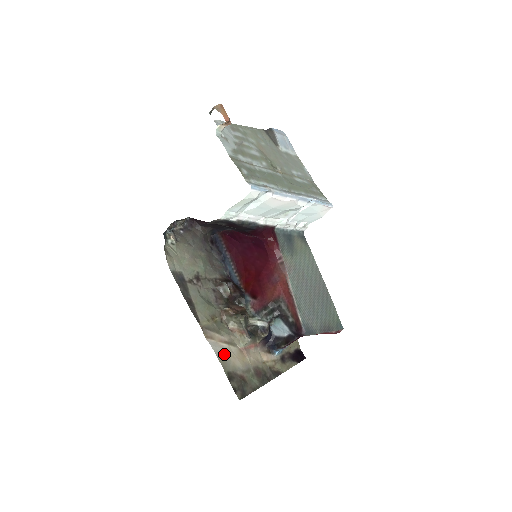
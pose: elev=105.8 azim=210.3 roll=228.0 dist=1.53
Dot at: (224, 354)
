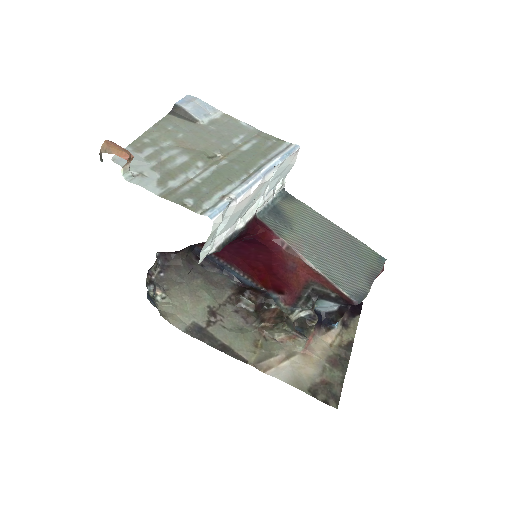
Dot at: (292, 374)
